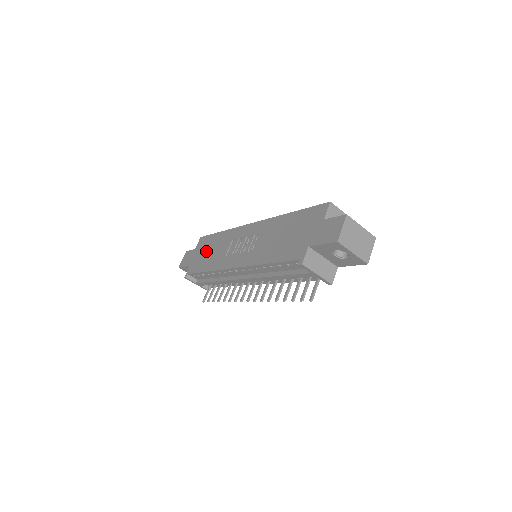
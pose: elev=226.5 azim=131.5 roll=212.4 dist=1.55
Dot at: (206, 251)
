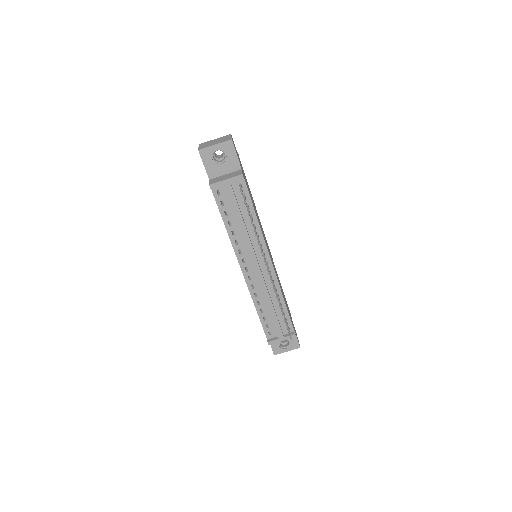
Dot at: occluded
